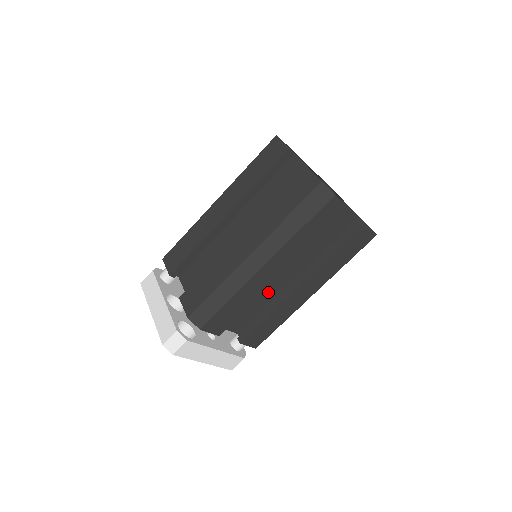
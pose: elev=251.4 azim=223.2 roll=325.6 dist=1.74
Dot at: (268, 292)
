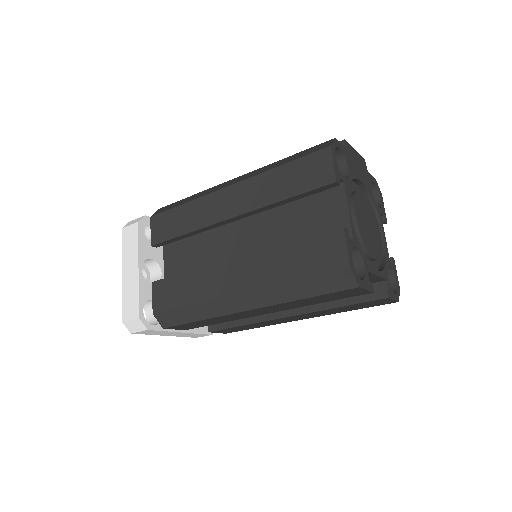
Dot at: occluded
